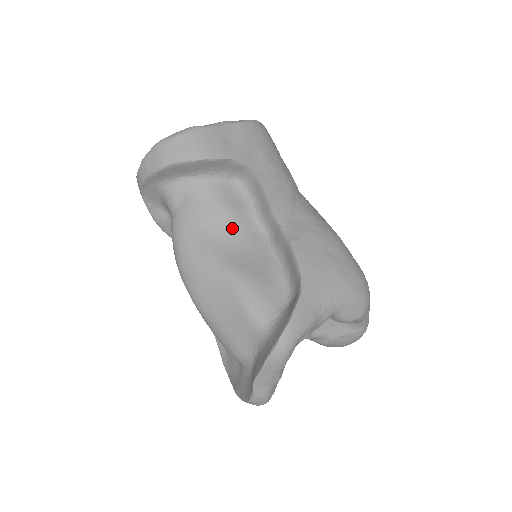
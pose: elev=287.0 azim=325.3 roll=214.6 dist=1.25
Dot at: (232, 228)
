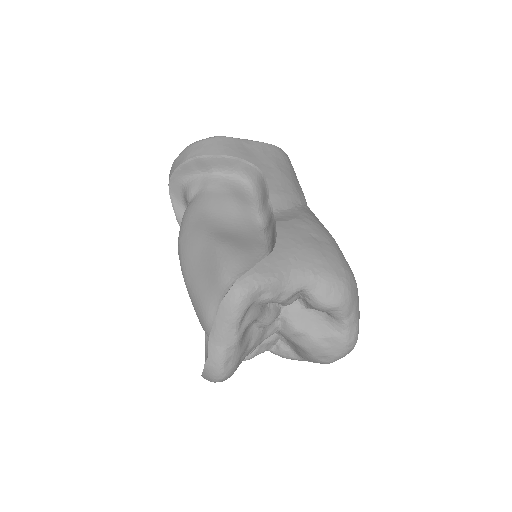
Dot at: (232, 214)
